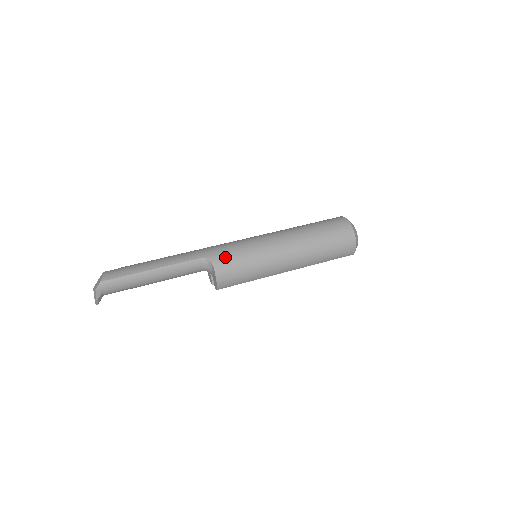
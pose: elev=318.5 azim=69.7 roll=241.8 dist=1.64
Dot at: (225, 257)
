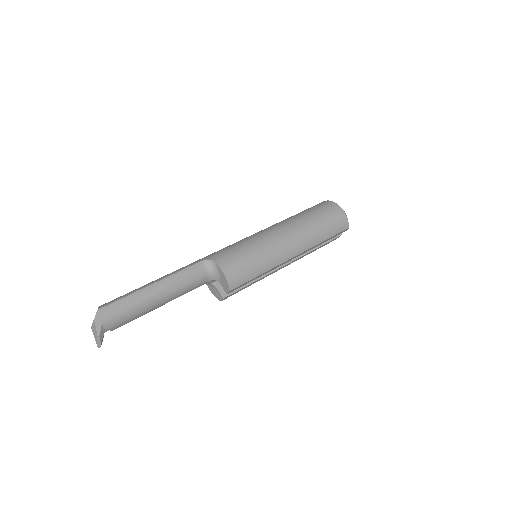
Dot at: (225, 253)
